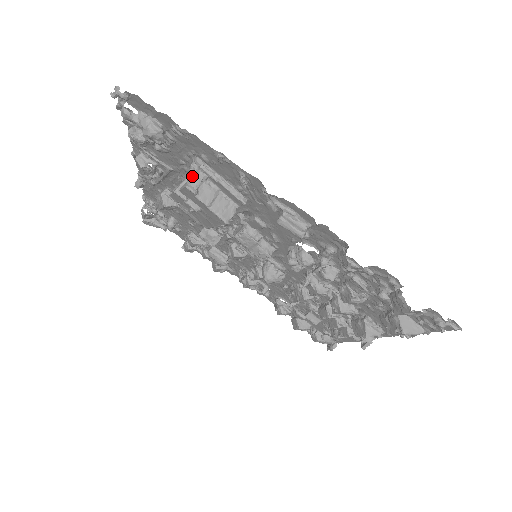
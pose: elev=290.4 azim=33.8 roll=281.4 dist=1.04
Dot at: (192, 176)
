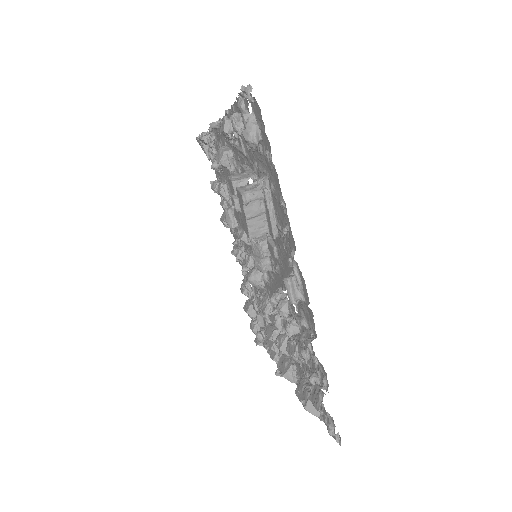
Dot at: (253, 189)
